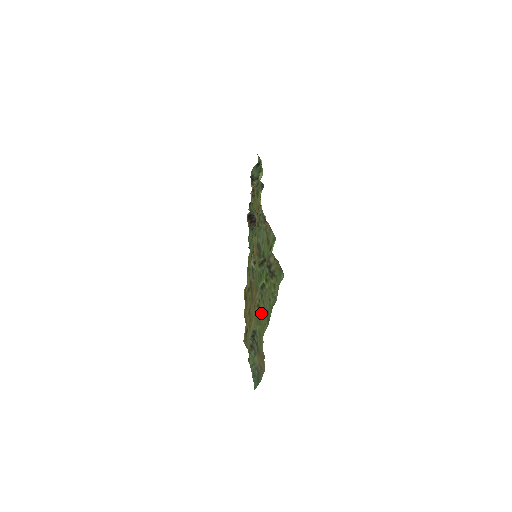
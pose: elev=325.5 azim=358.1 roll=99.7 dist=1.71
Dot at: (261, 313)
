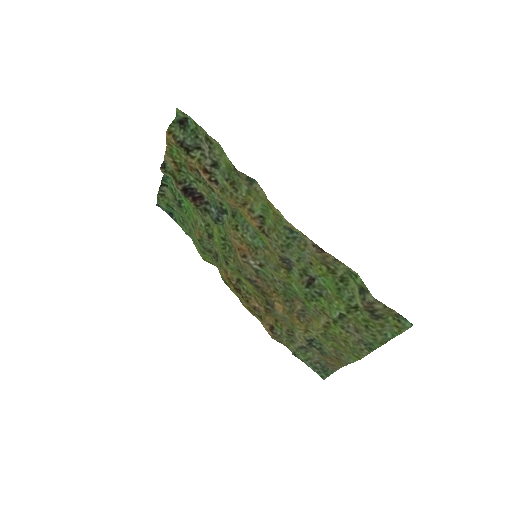
Dot at: (340, 336)
